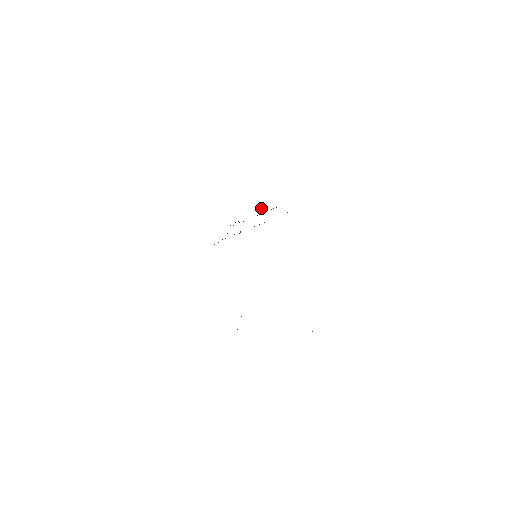
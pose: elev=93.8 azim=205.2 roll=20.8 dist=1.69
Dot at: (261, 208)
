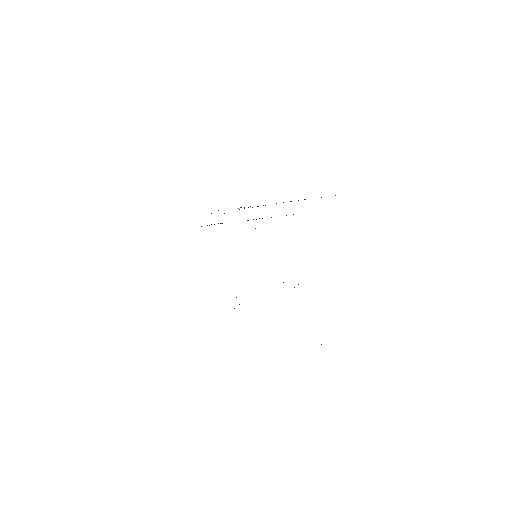
Dot at: occluded
